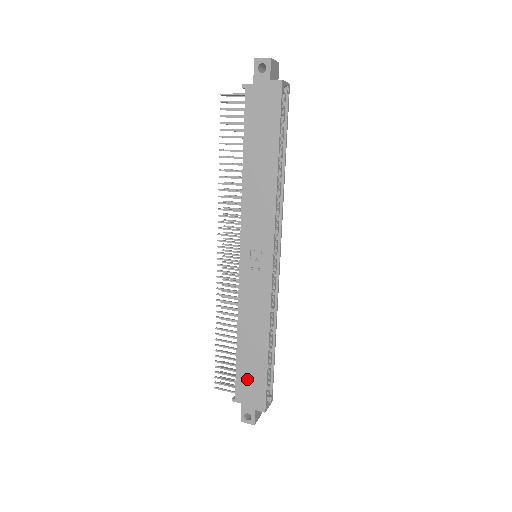
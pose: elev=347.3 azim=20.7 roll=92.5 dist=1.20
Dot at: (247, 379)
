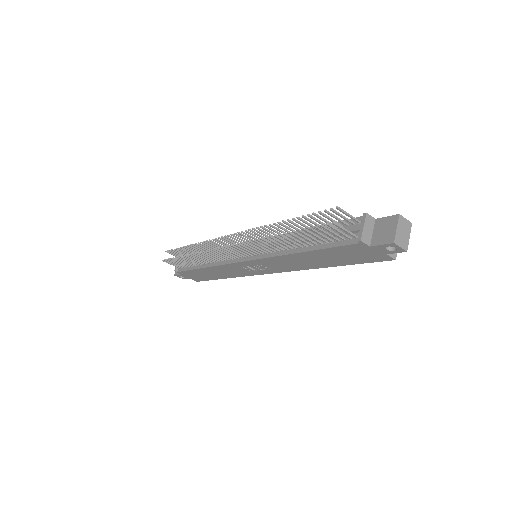
Dot at: (195, 274)
